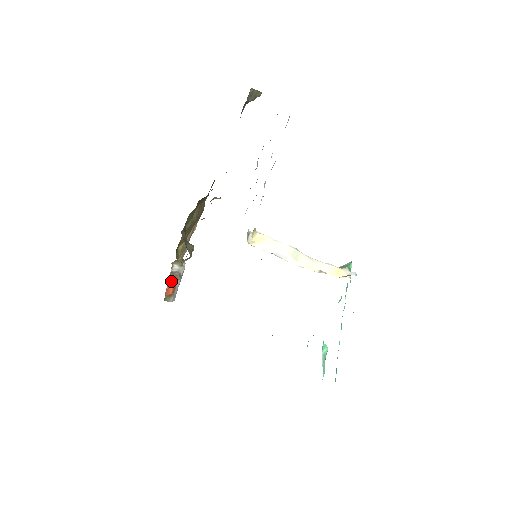
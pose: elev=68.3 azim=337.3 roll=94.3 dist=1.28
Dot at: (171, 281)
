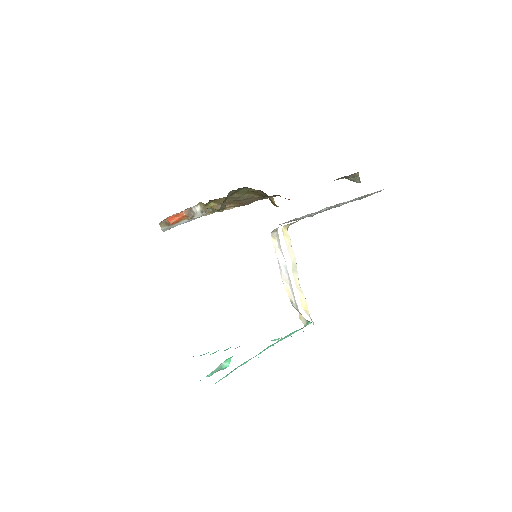
Dot at: (183, 213)
